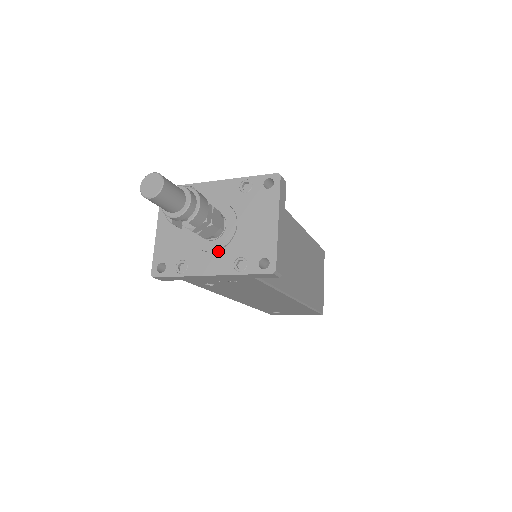
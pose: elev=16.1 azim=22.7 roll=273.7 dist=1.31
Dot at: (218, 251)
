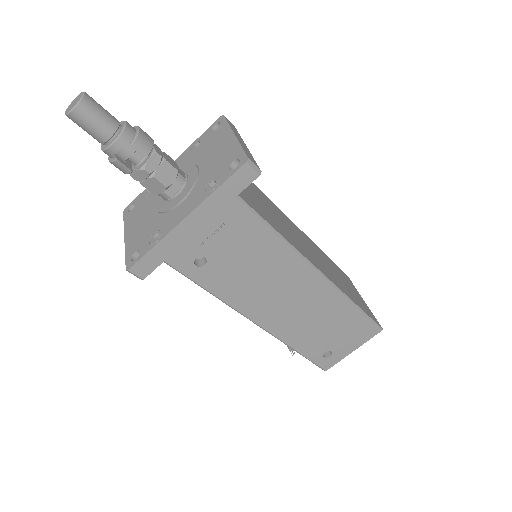
Dot at: (187, 197)
